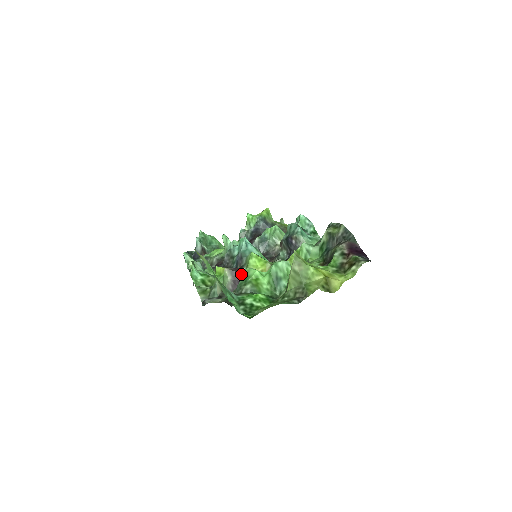
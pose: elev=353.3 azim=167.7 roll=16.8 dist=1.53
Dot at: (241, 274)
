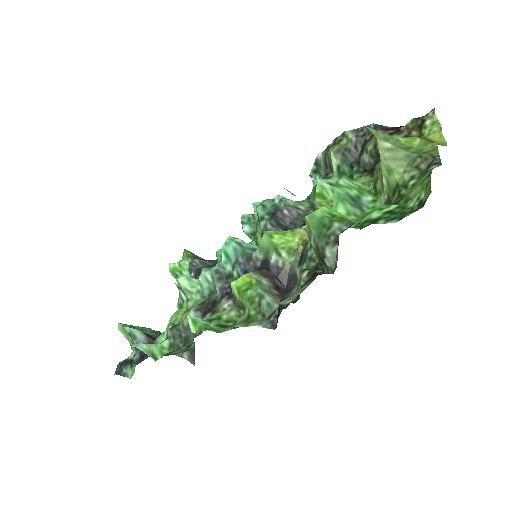
Dot at: (274, 266)
